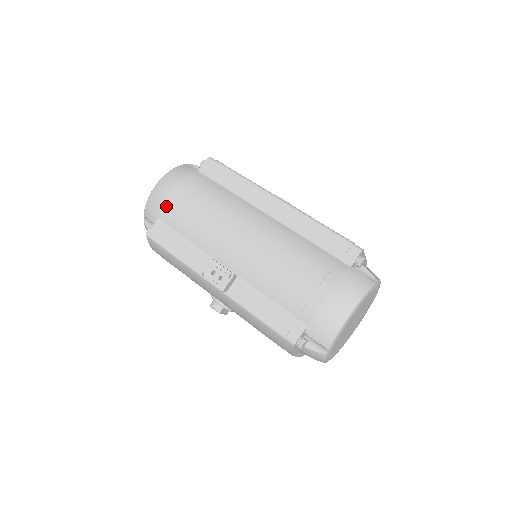
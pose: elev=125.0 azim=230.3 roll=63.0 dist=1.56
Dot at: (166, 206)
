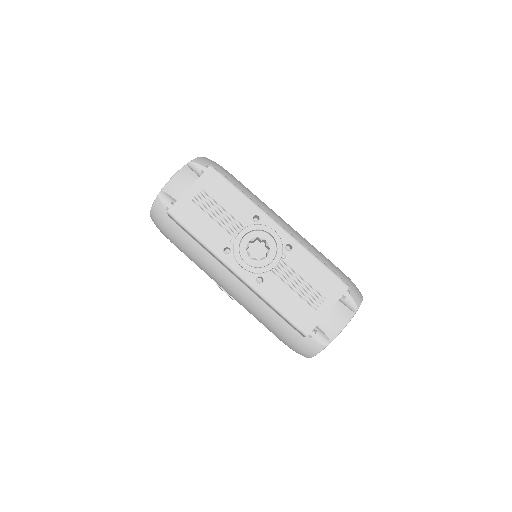
Dot at: occluded
